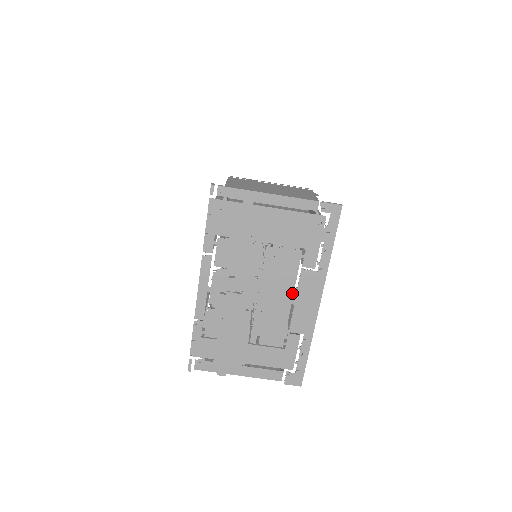
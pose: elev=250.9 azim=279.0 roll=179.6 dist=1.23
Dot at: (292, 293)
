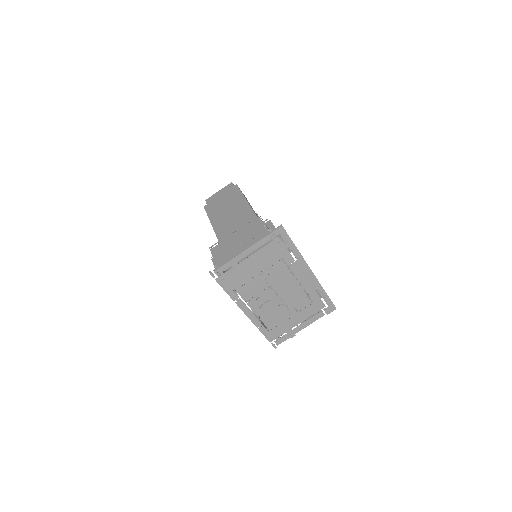
Dot at: (294, 279)
